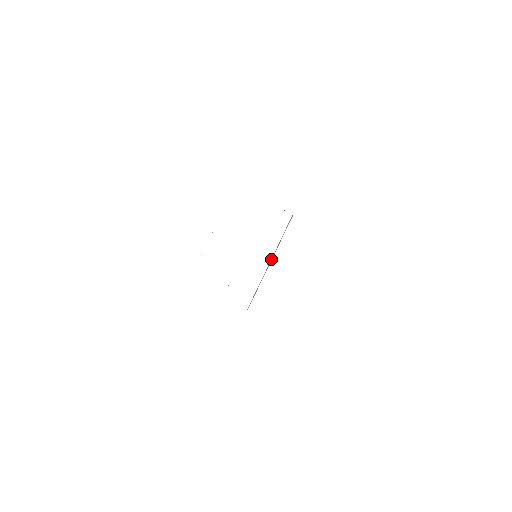
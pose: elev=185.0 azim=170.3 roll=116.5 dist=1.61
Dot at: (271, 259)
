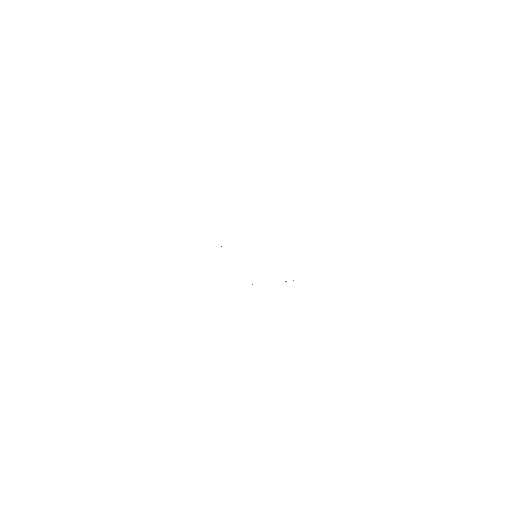
Dot at: occluded
